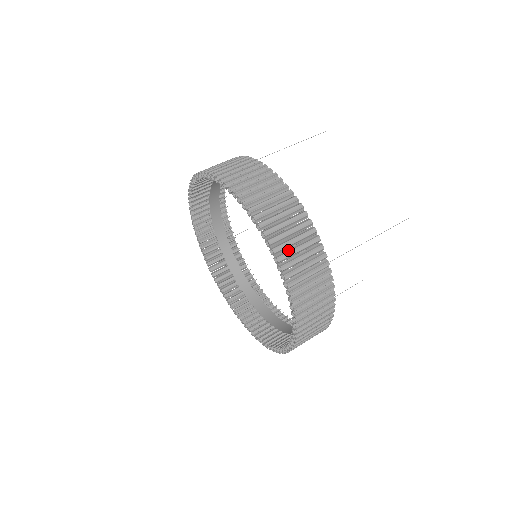
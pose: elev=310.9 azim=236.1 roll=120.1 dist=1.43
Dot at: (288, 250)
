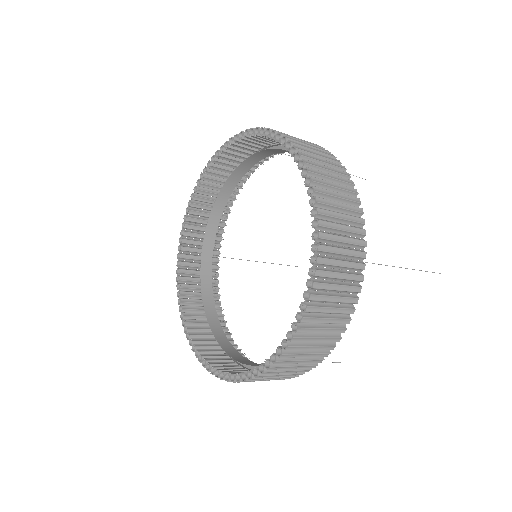
Dot at: occluded
